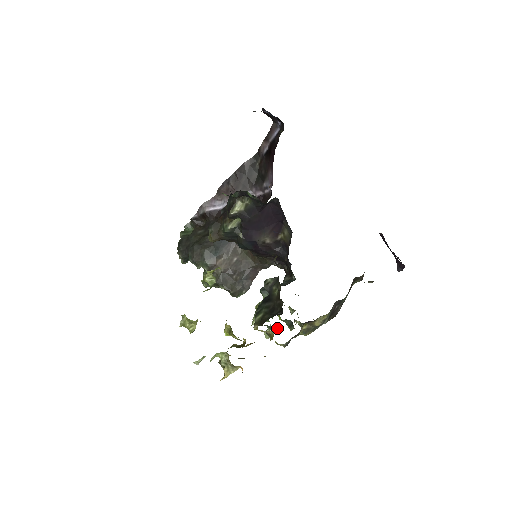
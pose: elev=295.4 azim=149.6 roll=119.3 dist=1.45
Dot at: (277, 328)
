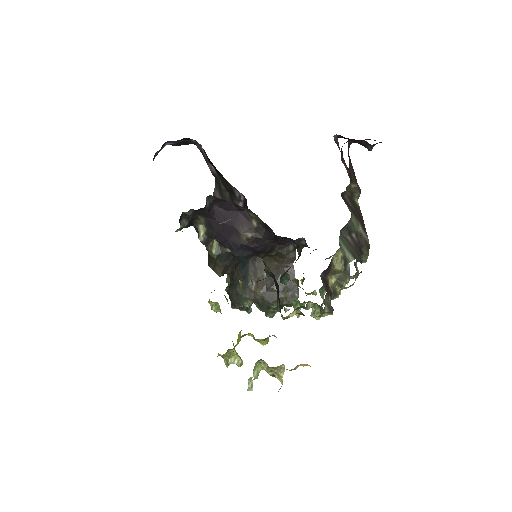
Dot at: (311, 302)
